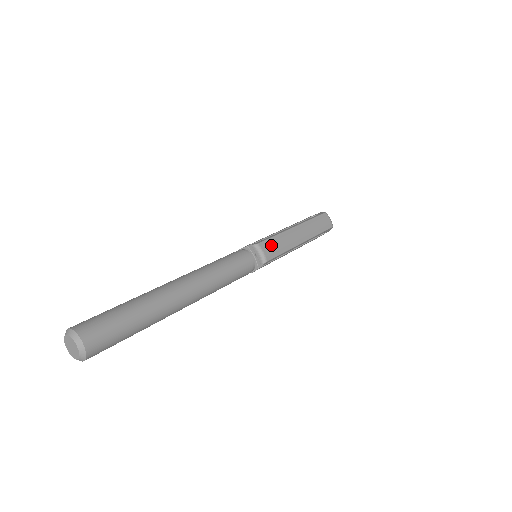
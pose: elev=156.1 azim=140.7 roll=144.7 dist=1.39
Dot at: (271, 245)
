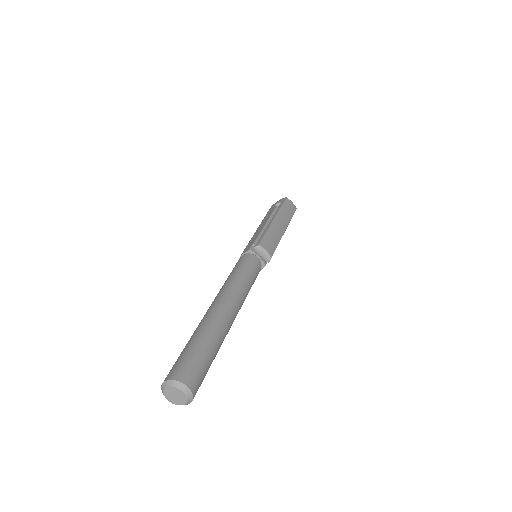
Dot at: (268, 242)
